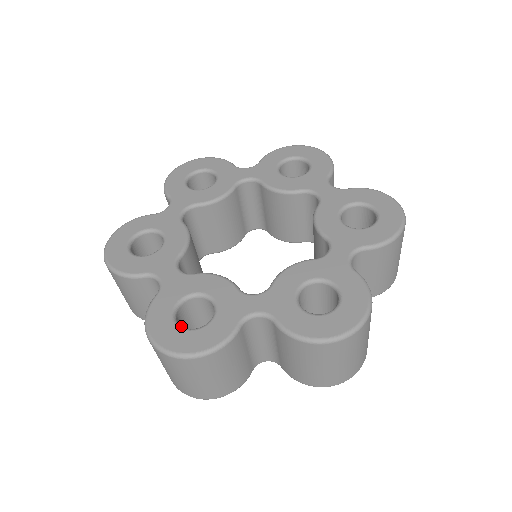
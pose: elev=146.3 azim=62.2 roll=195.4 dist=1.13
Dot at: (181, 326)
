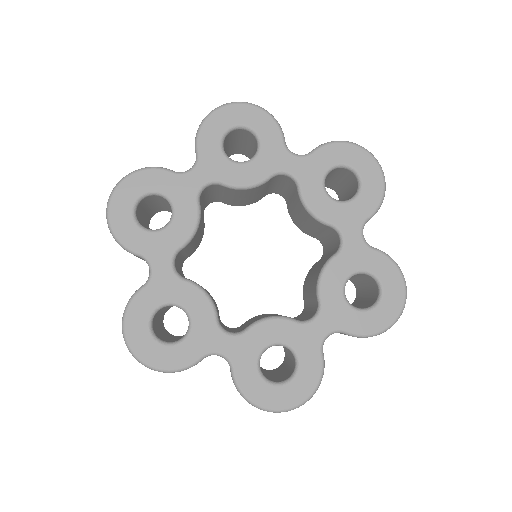
Dot at: (278, 383)
